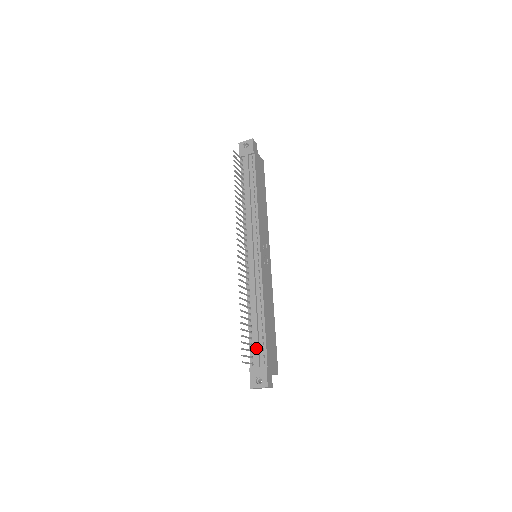
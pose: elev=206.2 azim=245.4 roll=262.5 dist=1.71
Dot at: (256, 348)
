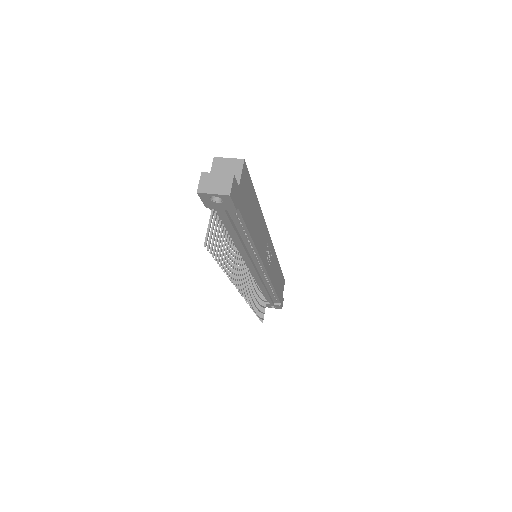
Dot at: (269, 301)
